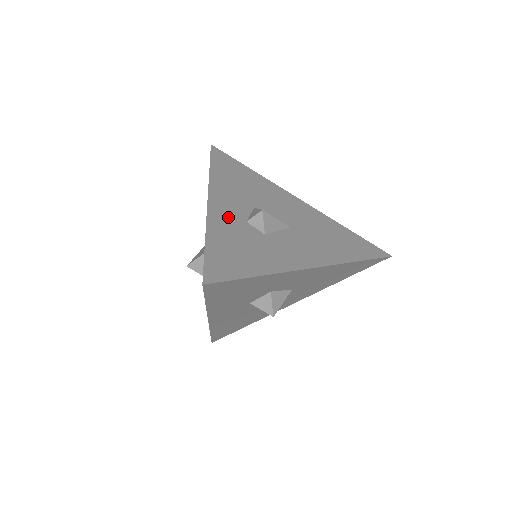
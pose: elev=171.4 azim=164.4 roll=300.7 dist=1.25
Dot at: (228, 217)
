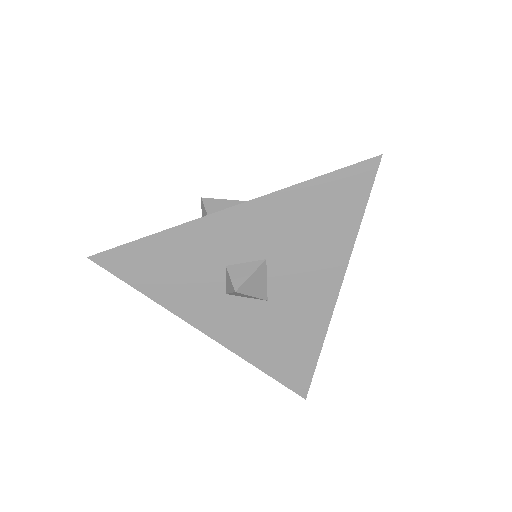
Dot at: occluded
